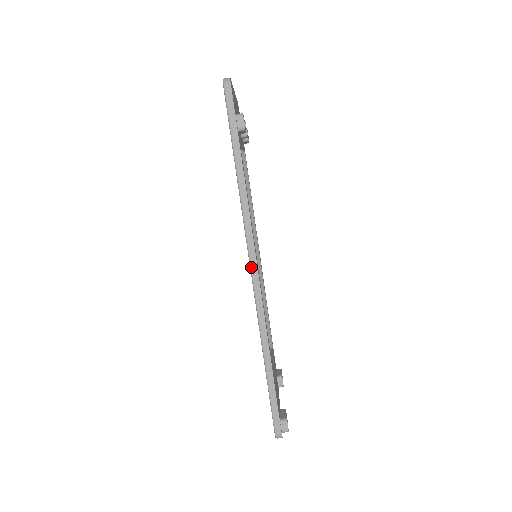
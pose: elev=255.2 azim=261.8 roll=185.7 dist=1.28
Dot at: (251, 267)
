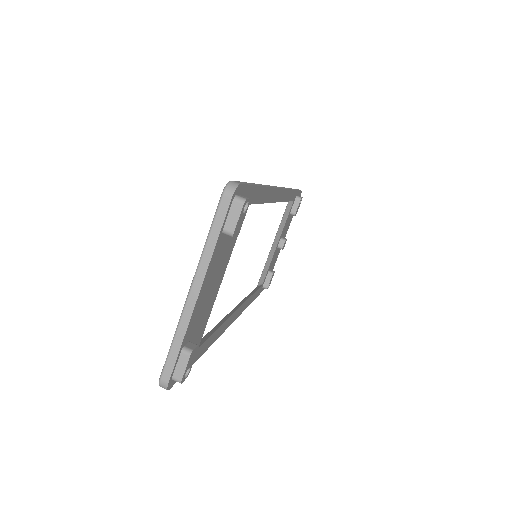
Dot at: occluded
